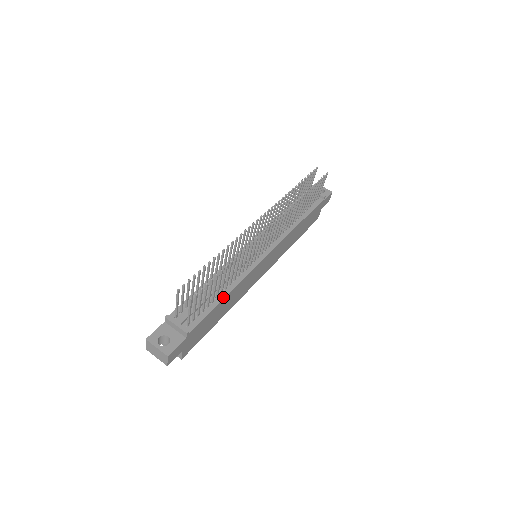
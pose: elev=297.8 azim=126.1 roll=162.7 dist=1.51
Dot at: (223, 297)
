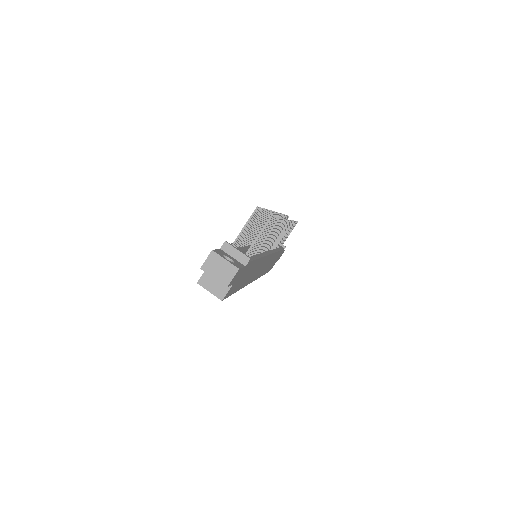
Dot at: (258, 257)
